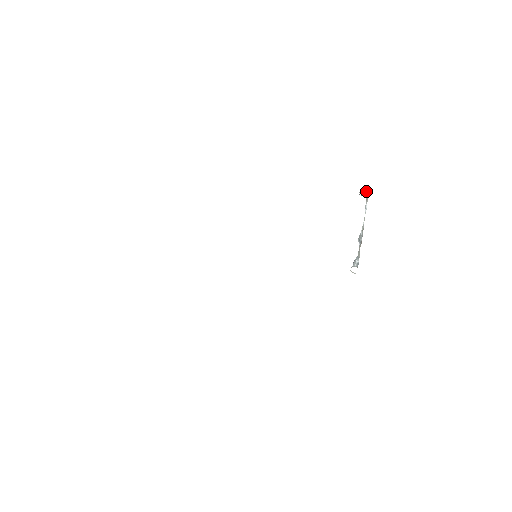
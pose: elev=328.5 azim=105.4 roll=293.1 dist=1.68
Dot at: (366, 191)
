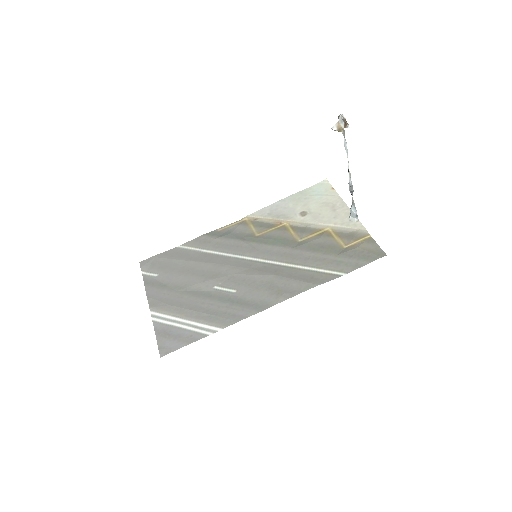
Dot at: (340, 122)
